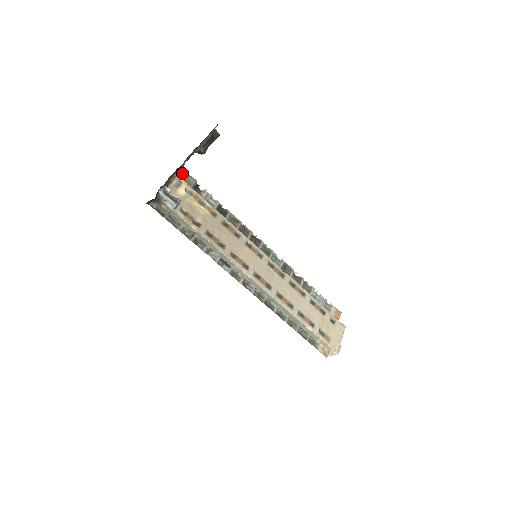
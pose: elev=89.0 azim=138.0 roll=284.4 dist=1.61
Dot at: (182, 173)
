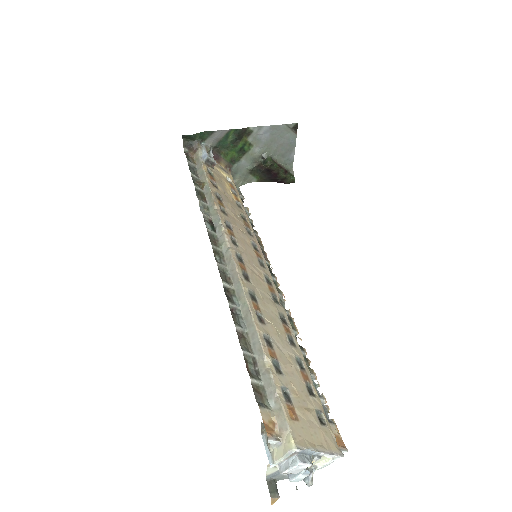
Dot at: (236, 186)
